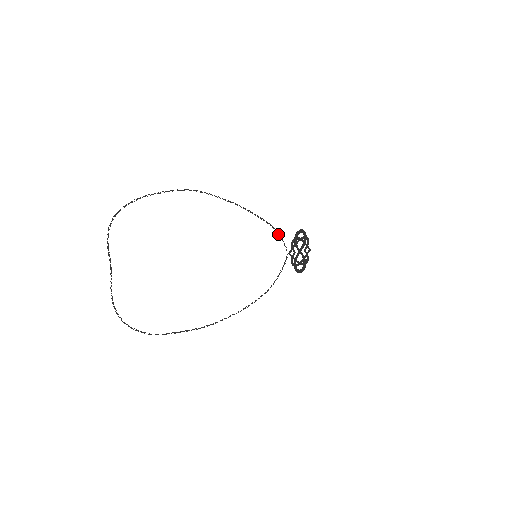
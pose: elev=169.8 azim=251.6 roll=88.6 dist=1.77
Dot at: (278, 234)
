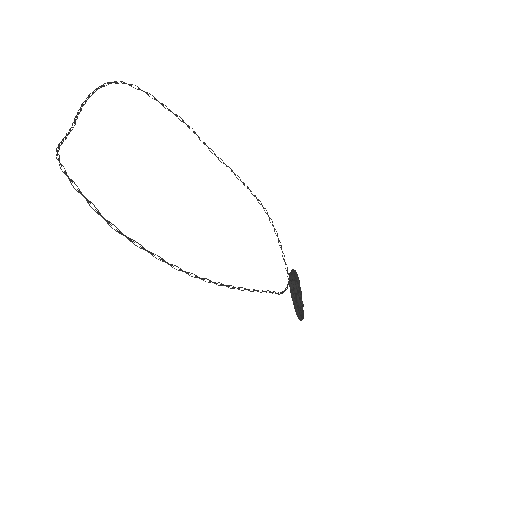
Dot at: (281, 246)
